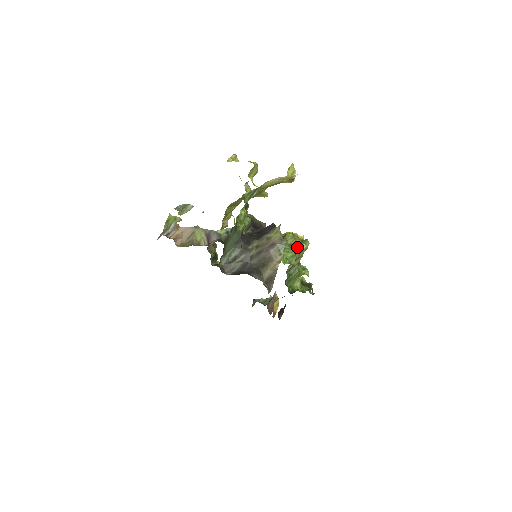
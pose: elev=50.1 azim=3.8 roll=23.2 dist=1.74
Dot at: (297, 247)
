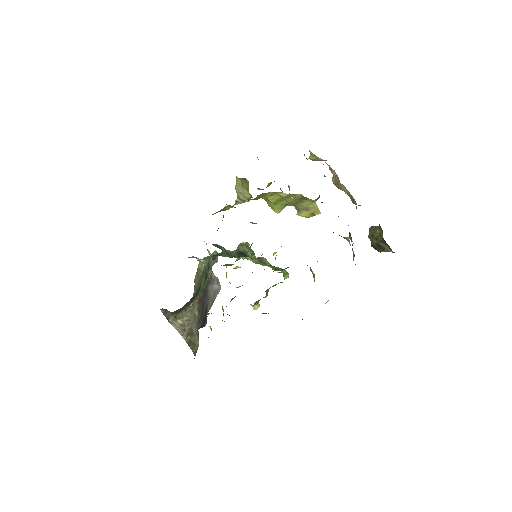
Dot at: occluded
